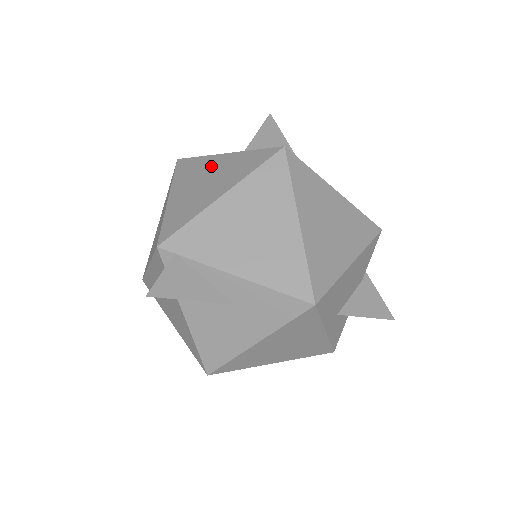
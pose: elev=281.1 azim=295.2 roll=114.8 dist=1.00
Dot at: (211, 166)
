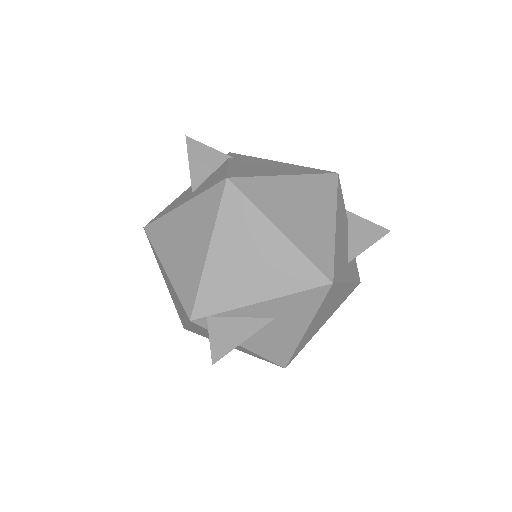
Dot at: (178, 224)
